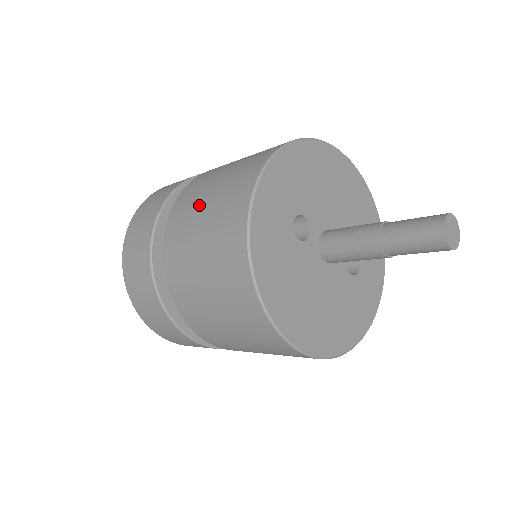
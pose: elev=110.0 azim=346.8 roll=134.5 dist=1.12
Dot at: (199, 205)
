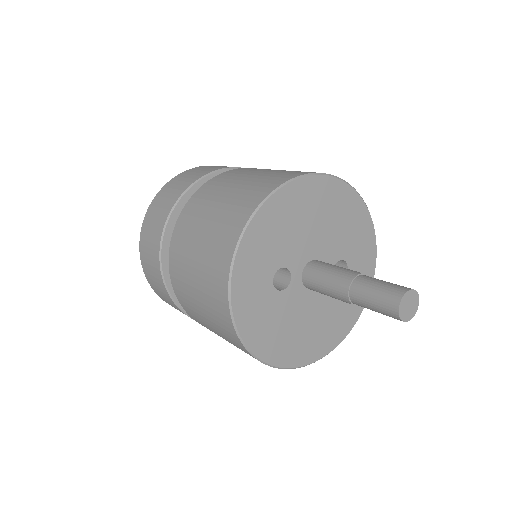
Dot at: (190, 266)
